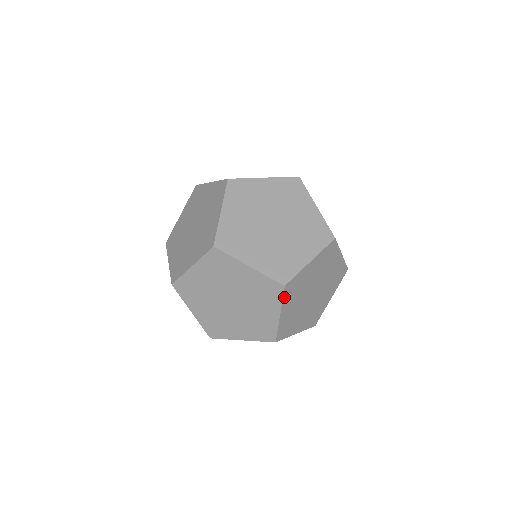
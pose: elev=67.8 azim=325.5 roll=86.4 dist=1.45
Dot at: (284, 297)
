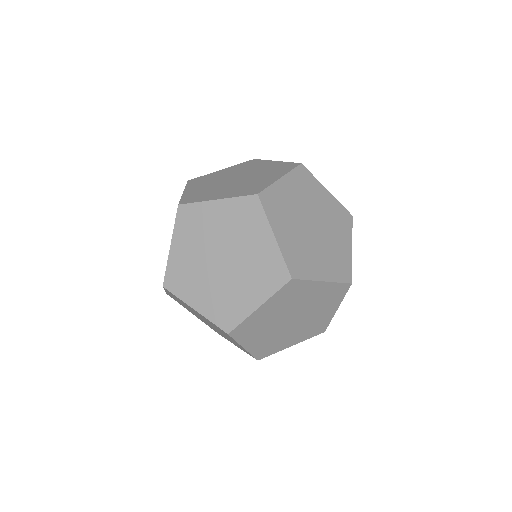
Dot at: (237, 338)
